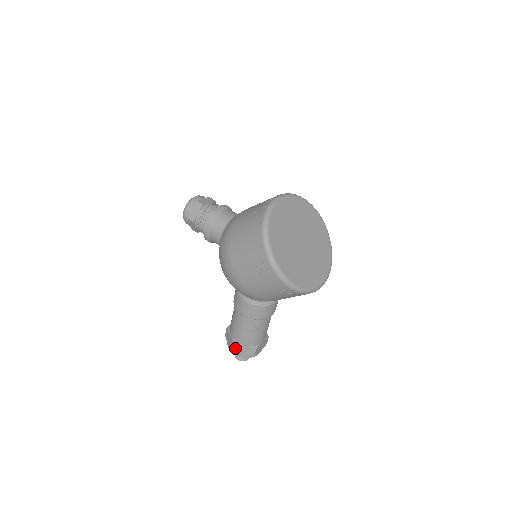
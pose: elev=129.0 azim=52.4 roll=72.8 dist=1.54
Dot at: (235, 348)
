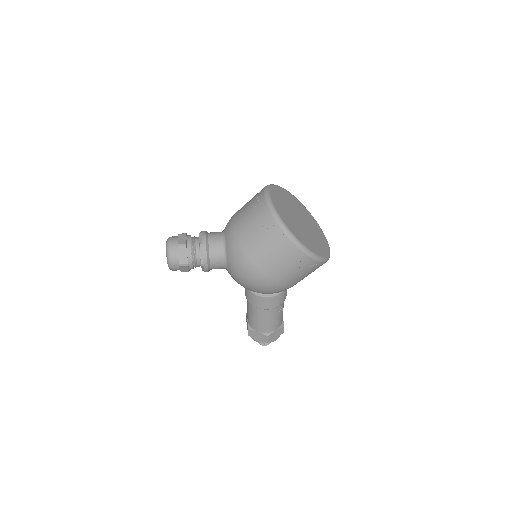
Dot at: (269, 338)
